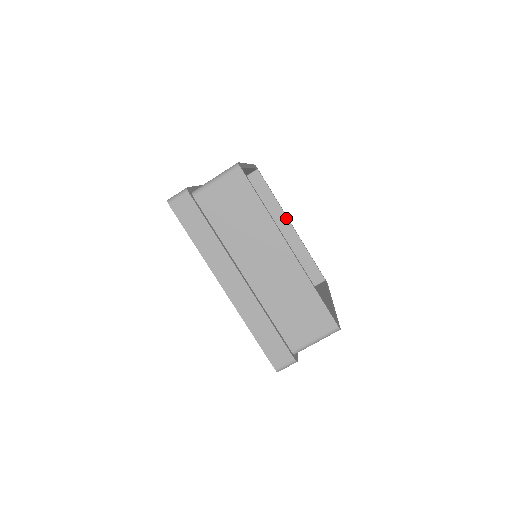
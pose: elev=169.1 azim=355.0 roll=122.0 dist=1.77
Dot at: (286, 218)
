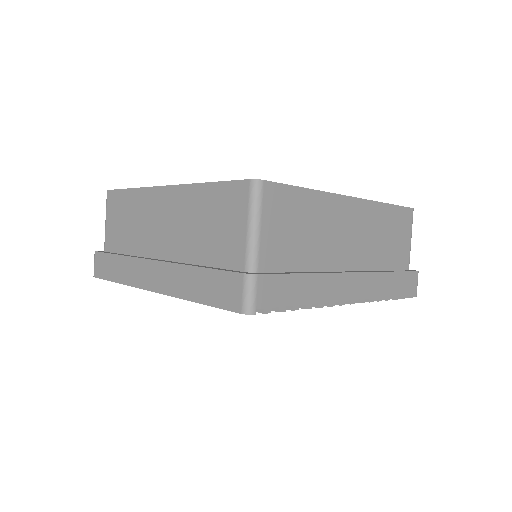
Dot at: occluded
